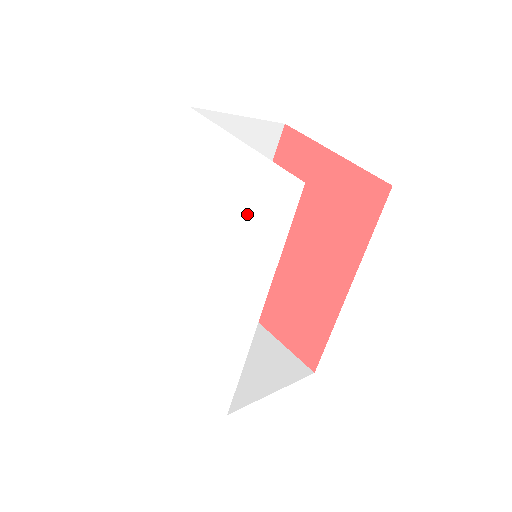
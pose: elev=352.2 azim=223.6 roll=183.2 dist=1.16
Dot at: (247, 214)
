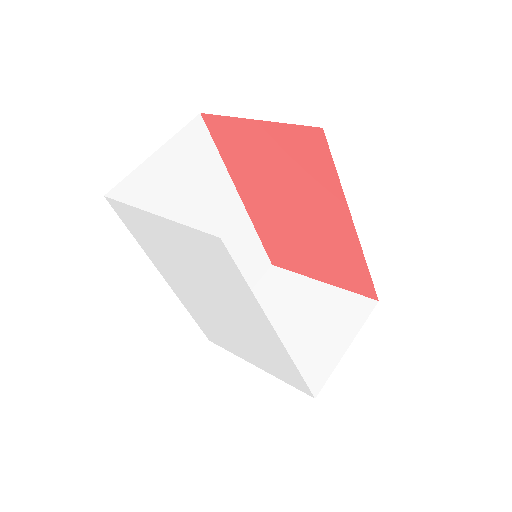
Dot at: (207, 267)
